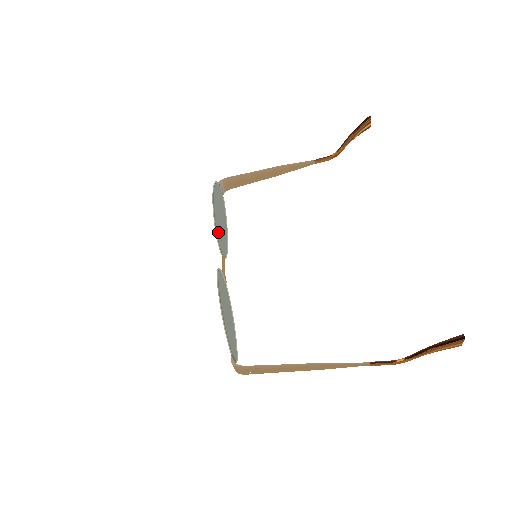
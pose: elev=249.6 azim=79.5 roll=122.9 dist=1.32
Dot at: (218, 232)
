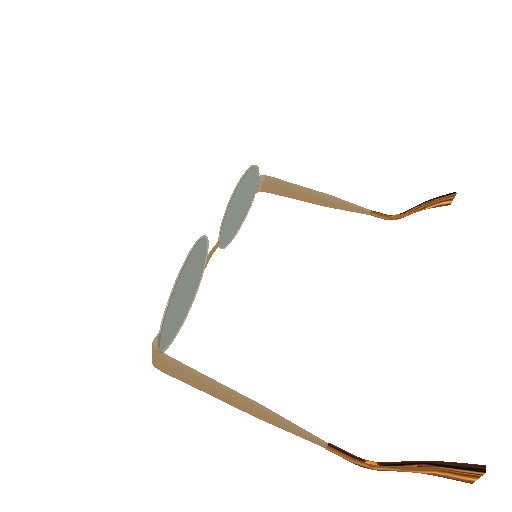
Dot at: (230, 211)
